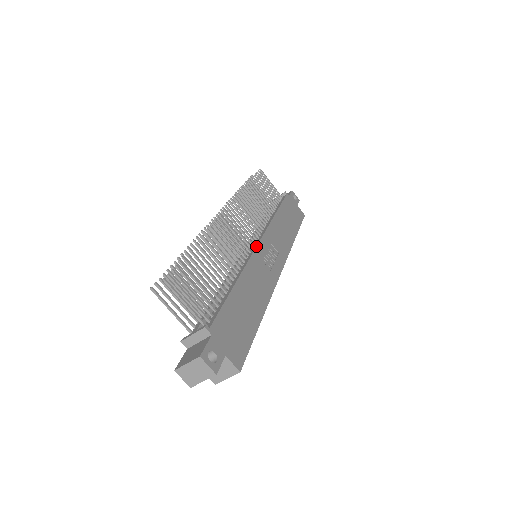
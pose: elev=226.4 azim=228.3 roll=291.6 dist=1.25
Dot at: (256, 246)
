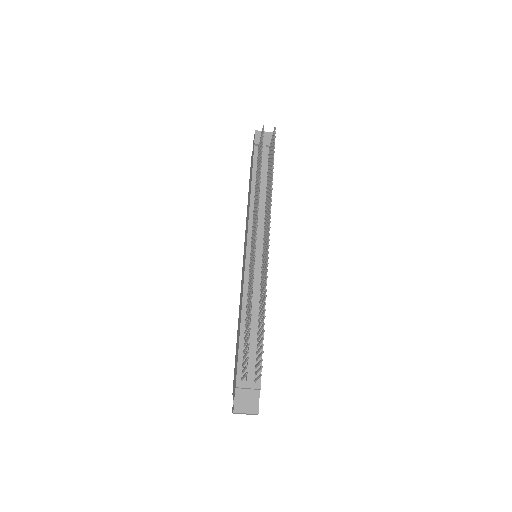
Dot at: occluded
